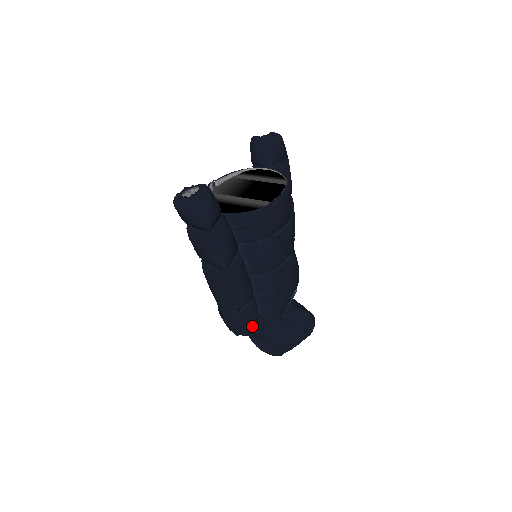
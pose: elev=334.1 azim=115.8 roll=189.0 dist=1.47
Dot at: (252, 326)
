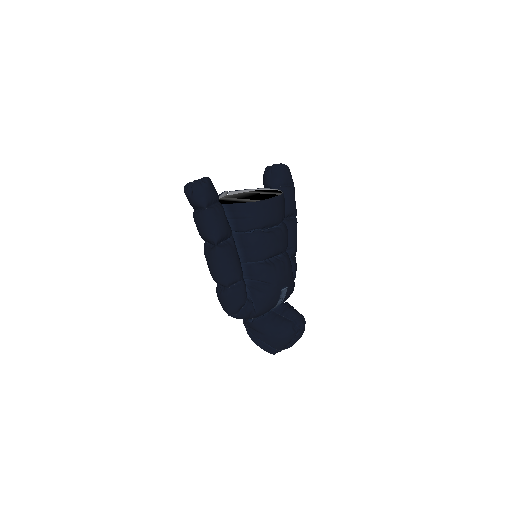
Dot at: (242, 308)
